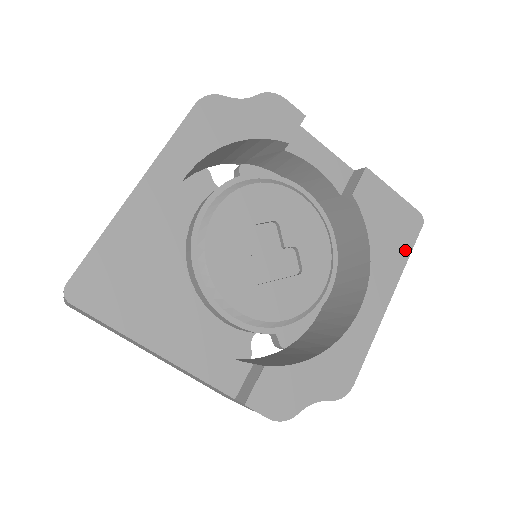
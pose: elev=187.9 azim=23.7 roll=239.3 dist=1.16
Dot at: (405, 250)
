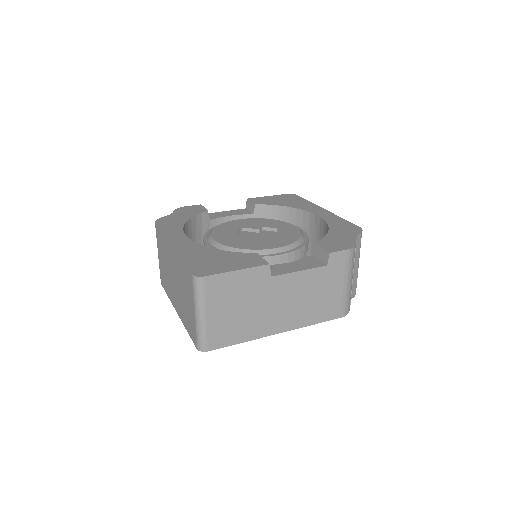
Dot at: (302, 200)
